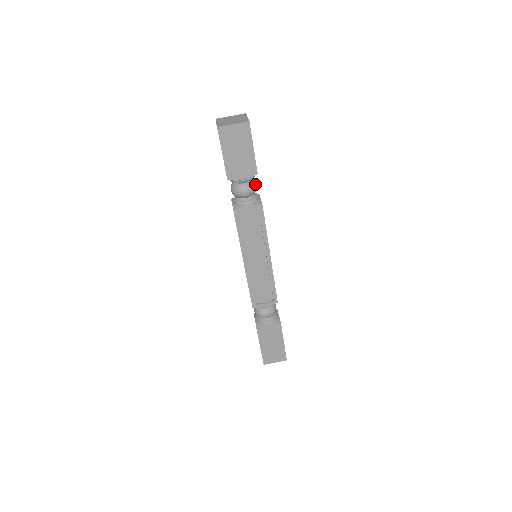
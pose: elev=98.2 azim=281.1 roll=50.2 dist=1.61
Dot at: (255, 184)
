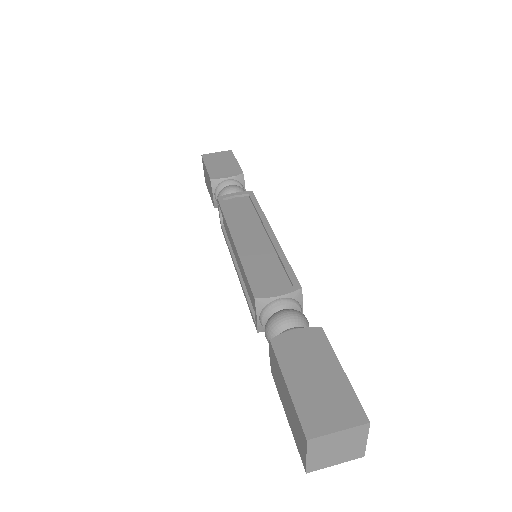
Dot at: occluded
